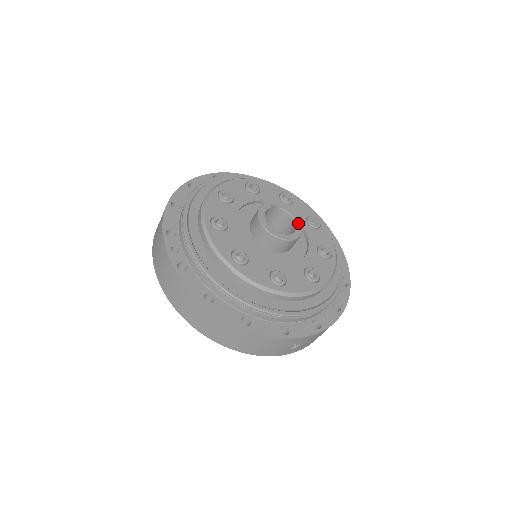
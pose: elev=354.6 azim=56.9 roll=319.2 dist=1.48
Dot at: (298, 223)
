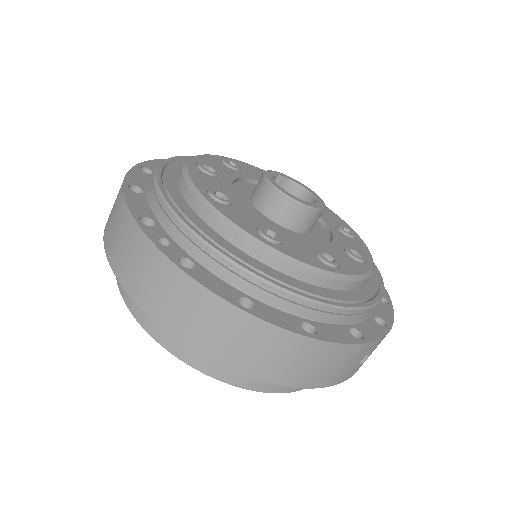
Dot at: (313, 193)
